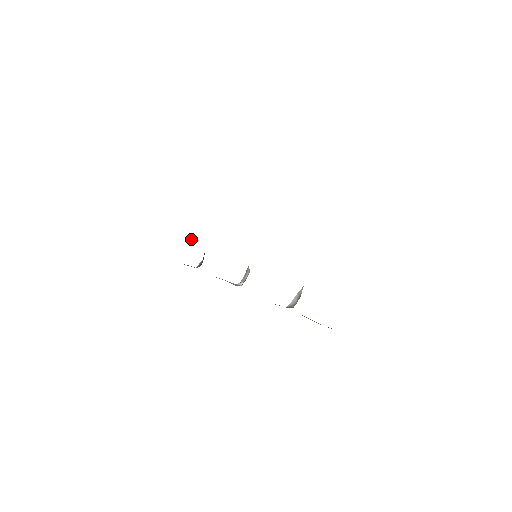
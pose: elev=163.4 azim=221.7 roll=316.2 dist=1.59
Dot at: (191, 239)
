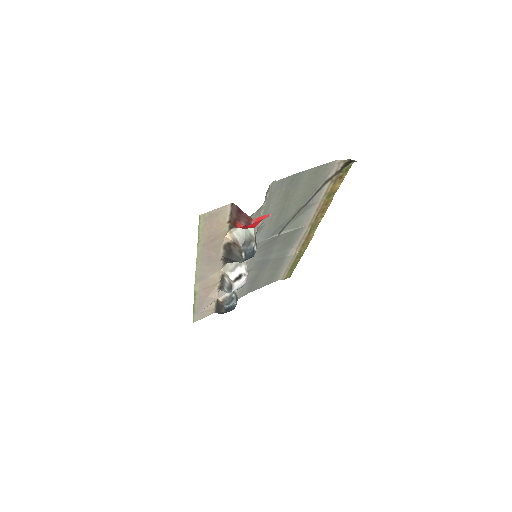
Dot at: occluded
